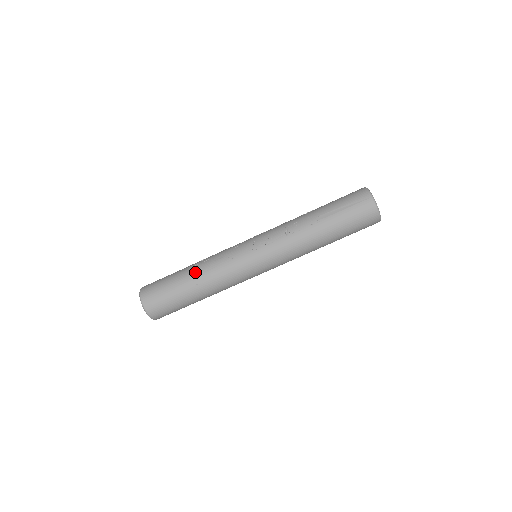
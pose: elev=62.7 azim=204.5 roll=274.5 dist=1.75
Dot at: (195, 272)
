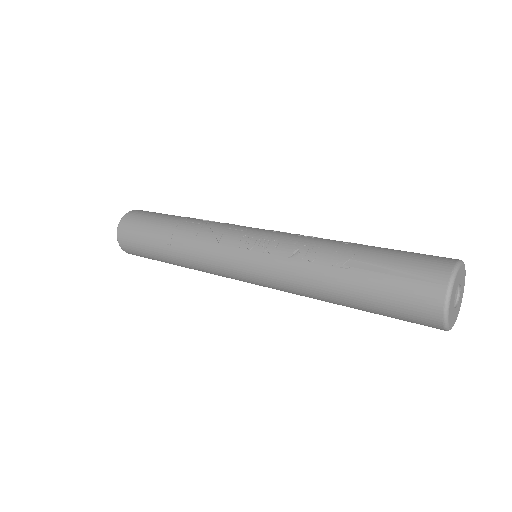
Dot at: (177, 229)
